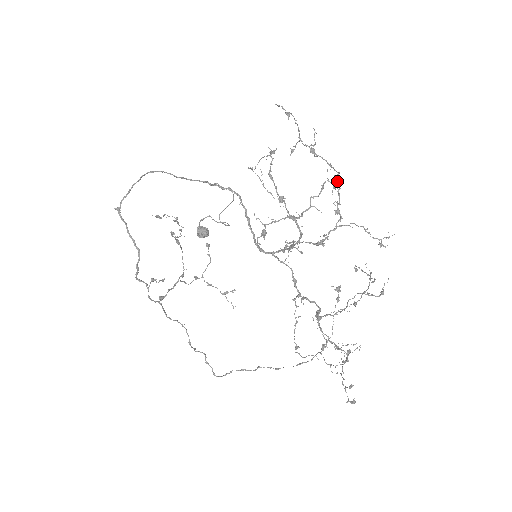
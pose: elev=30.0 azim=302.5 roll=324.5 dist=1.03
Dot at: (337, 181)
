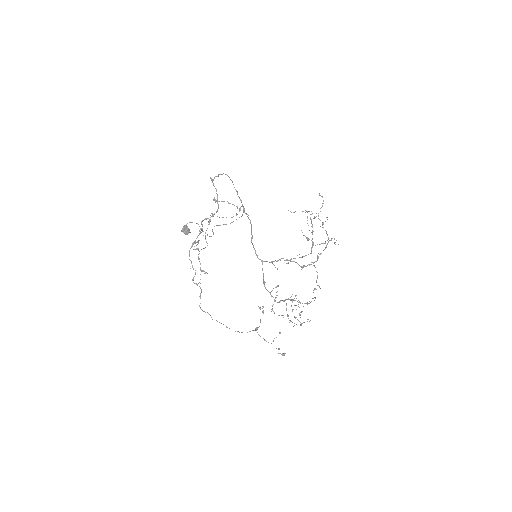
Dot at: (327, 243)
